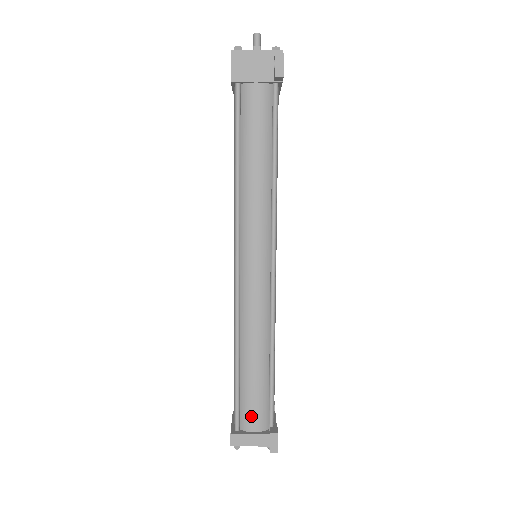
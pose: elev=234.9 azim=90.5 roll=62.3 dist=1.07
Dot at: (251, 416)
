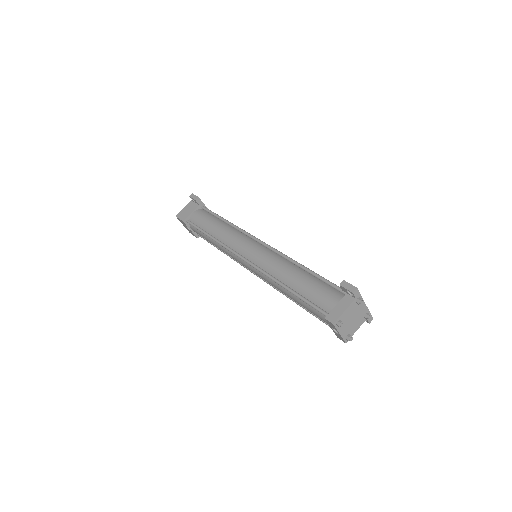
Dot at: (326, 300)
